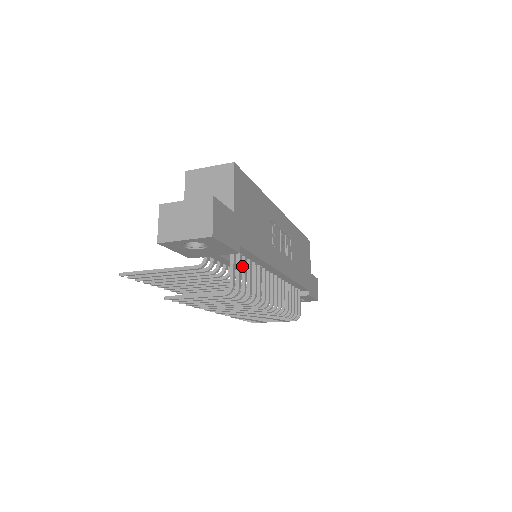
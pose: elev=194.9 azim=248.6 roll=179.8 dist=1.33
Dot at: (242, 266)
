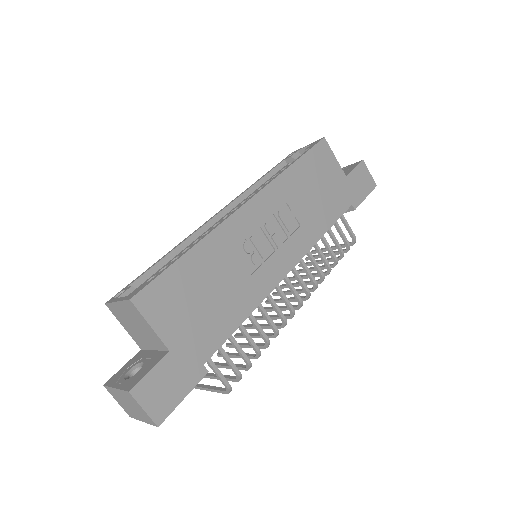
Dot at: occluded
